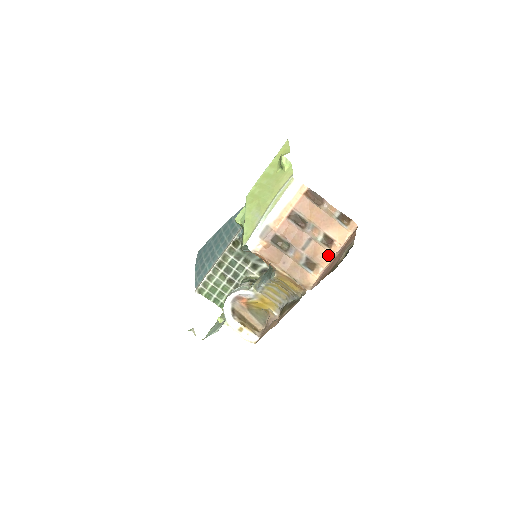
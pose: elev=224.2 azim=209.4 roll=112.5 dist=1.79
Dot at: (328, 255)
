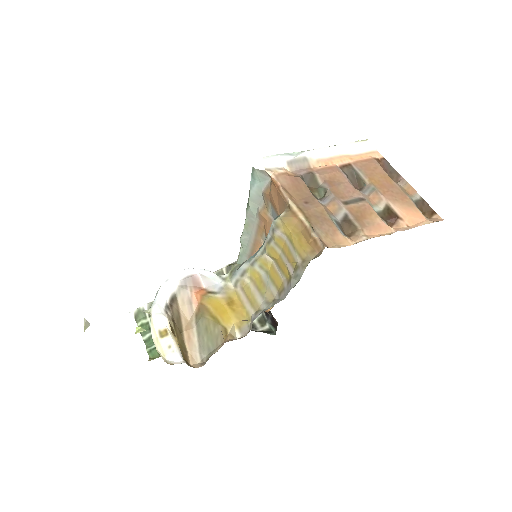
Dot at: (383, 228)
